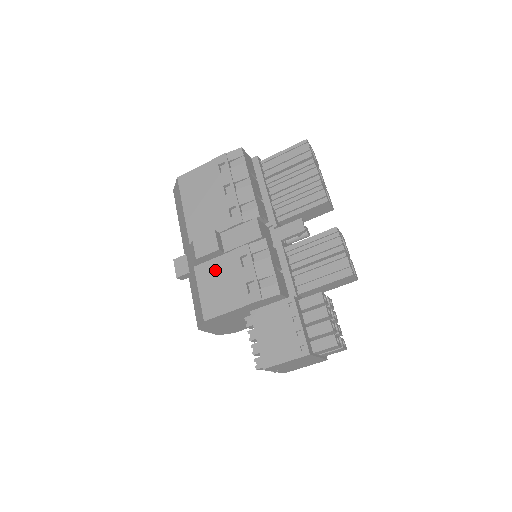
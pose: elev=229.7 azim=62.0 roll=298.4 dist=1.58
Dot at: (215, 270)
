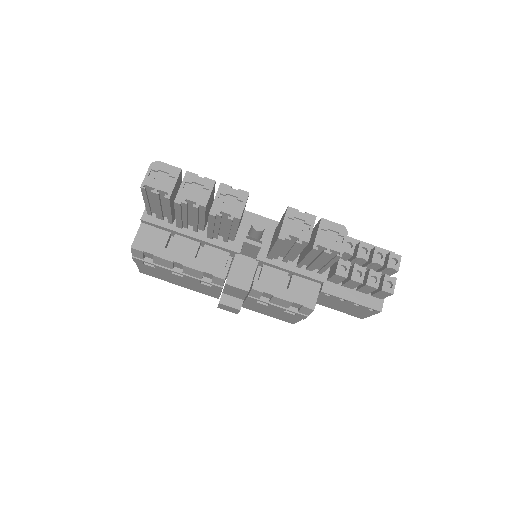
Dot at: (255, 307)
